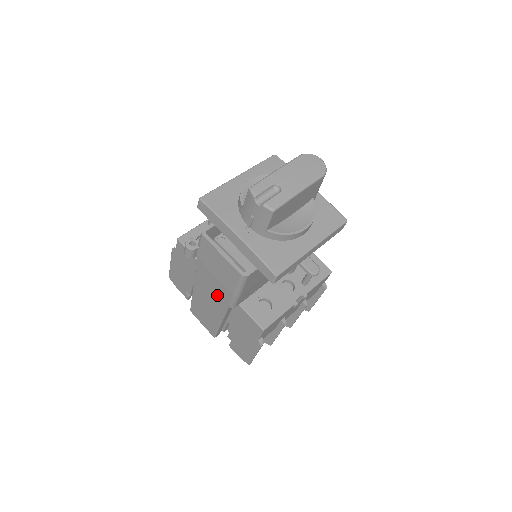
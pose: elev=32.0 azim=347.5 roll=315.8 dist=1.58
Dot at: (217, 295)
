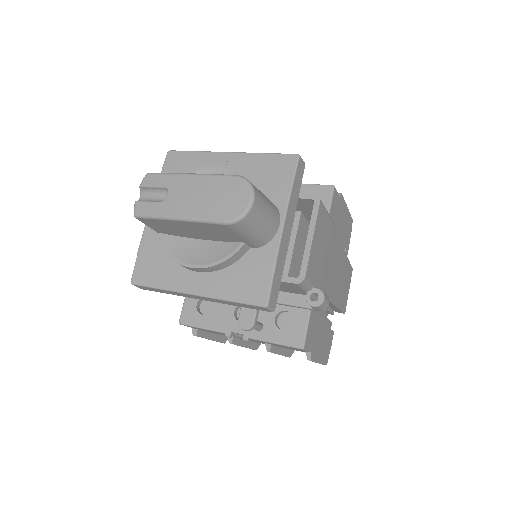
Dot at: occluded
